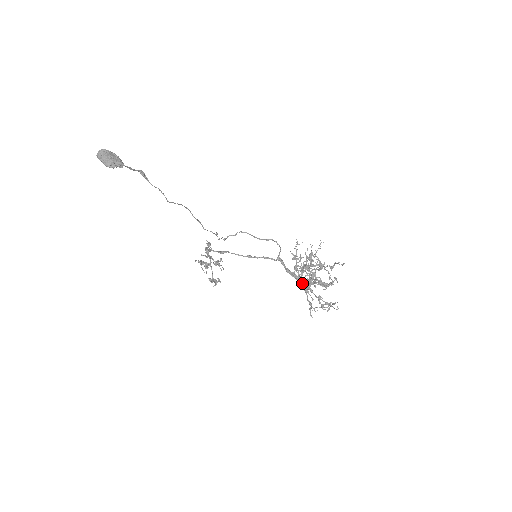
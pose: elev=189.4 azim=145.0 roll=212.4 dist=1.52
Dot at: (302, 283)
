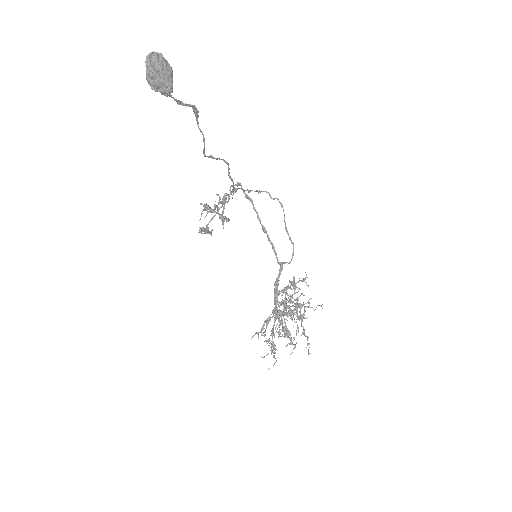
Dot at: (273, 310)
